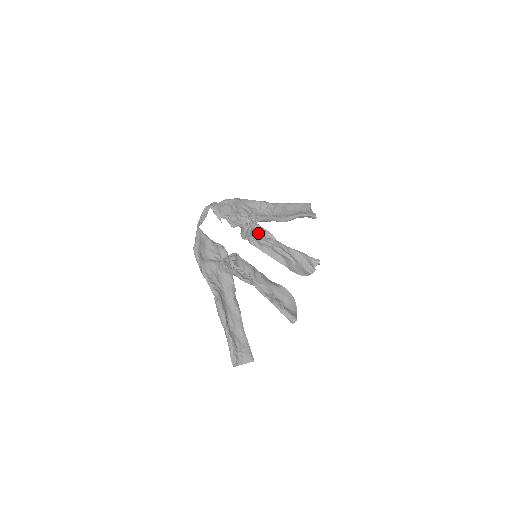
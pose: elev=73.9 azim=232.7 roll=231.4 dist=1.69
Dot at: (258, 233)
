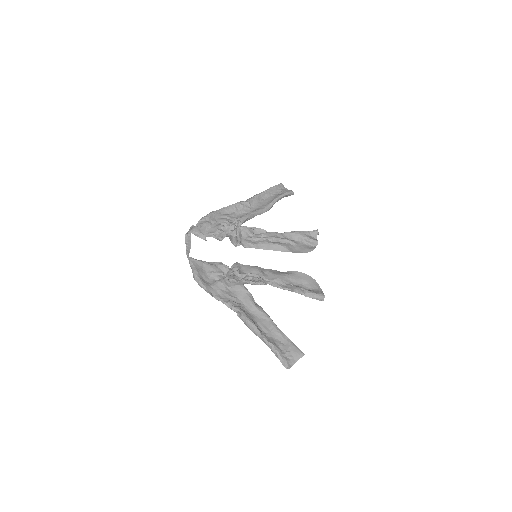
Dot at: (247, 234)
